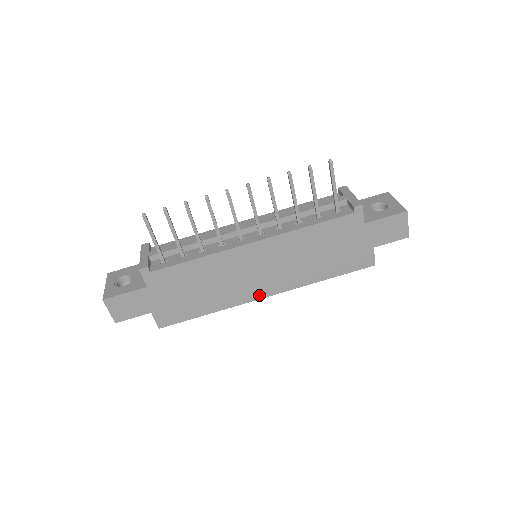
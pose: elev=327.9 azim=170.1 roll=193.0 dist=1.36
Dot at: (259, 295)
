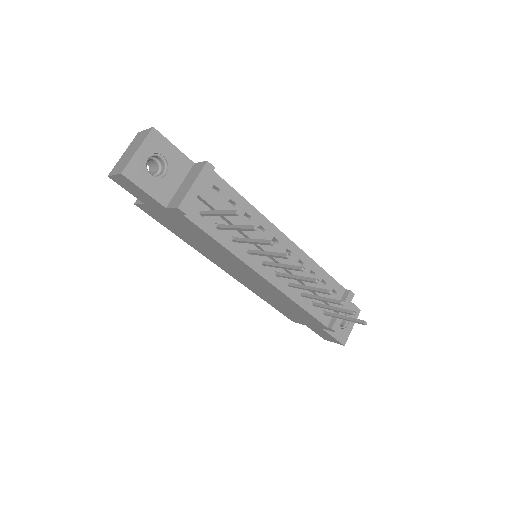
Dot at: (222, 267)
